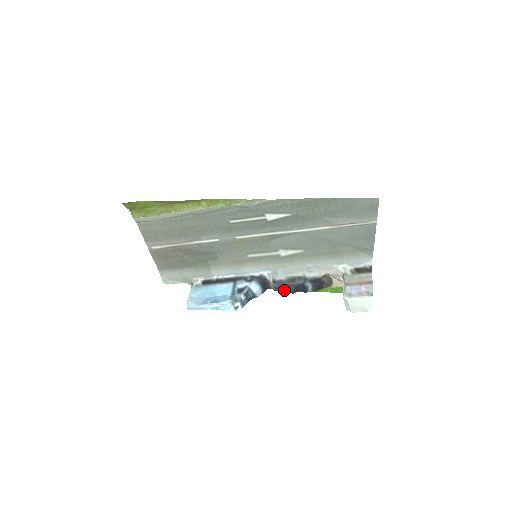
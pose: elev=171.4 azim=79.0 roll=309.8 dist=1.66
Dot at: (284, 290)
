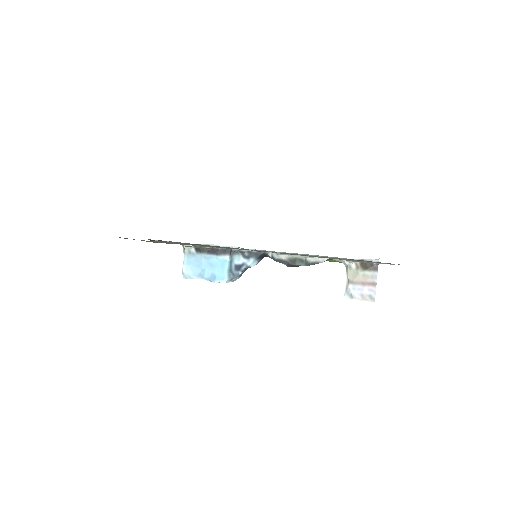
Dot at: occluded
